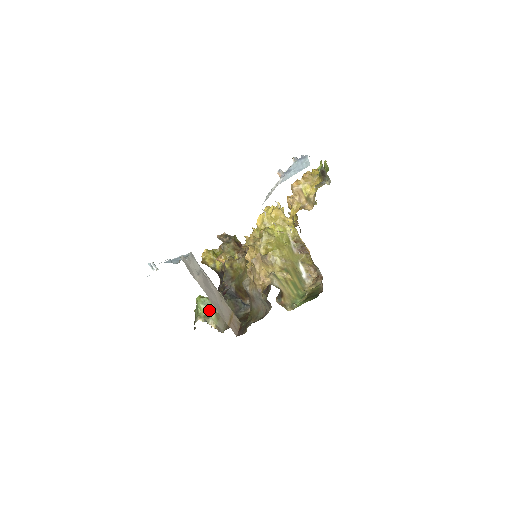
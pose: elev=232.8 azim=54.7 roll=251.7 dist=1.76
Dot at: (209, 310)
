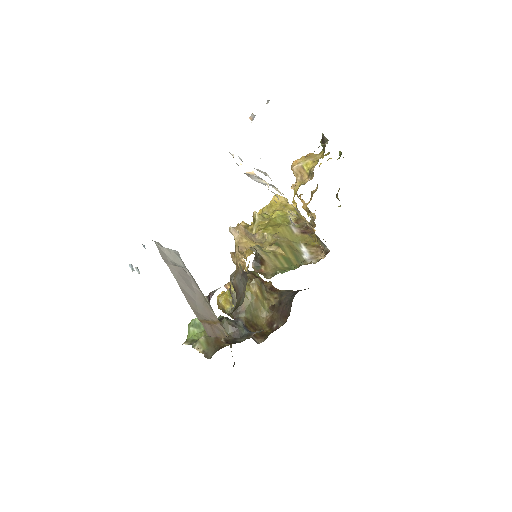
Dot at: (199, 334)
